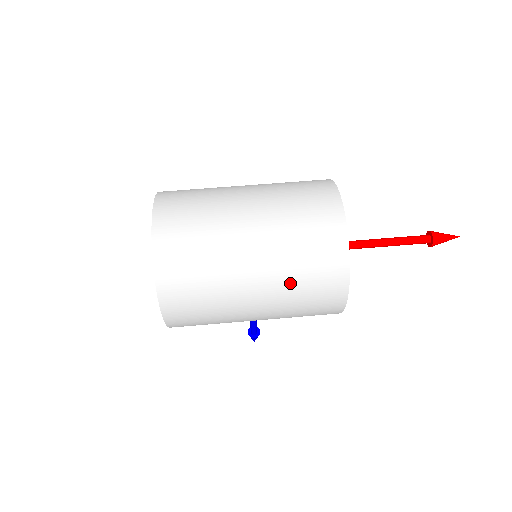
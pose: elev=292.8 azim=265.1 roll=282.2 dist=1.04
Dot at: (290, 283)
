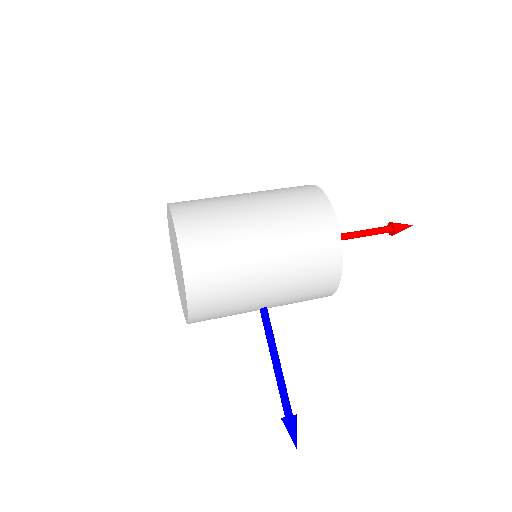
Dot at: (280, 201)
